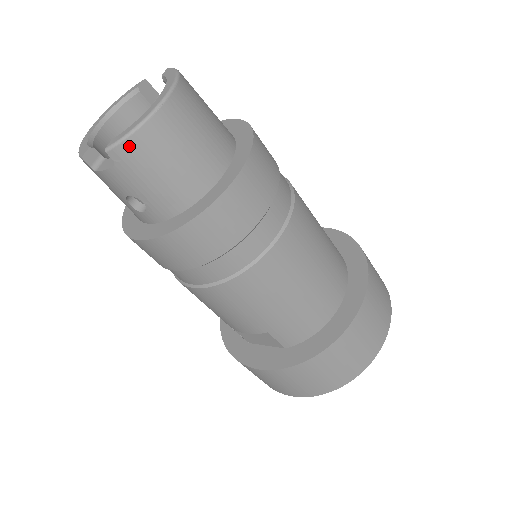
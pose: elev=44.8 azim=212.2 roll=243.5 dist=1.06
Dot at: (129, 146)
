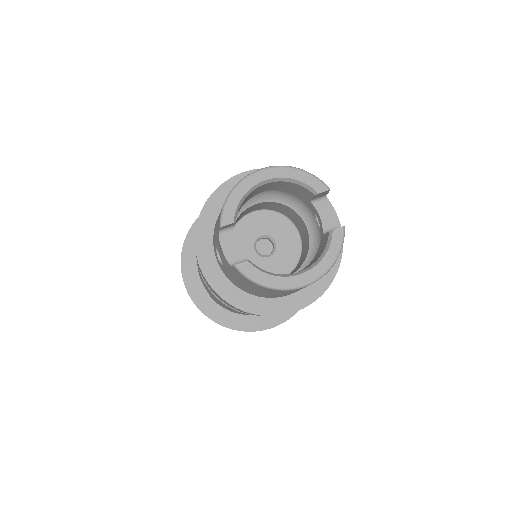
Dot at: (249, 281)
